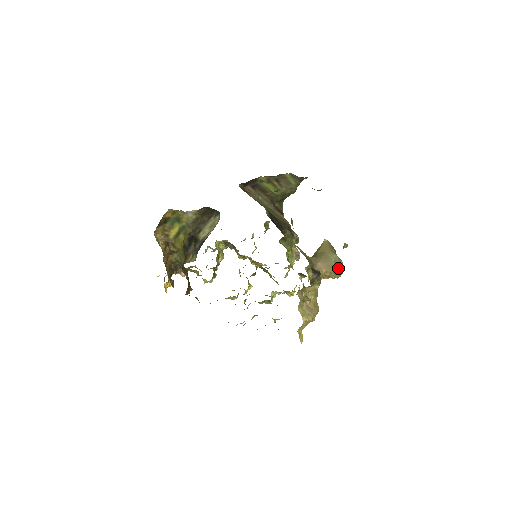
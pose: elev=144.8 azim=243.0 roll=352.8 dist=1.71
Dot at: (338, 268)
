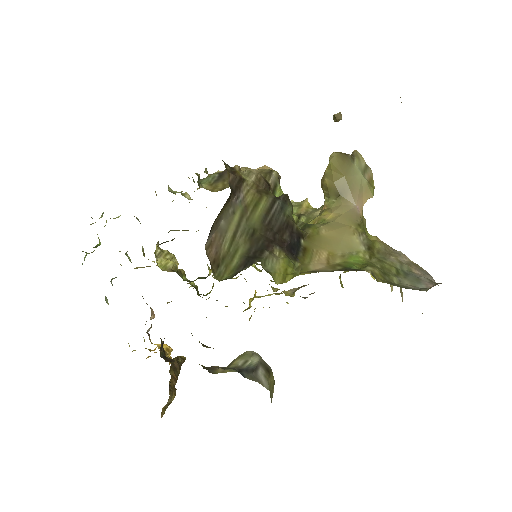
Dot at: (367, 173)
